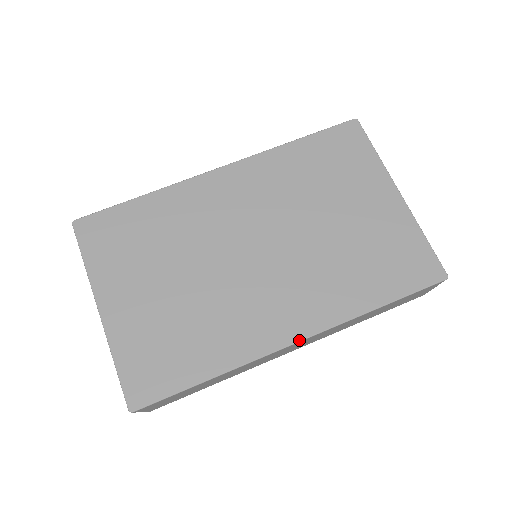
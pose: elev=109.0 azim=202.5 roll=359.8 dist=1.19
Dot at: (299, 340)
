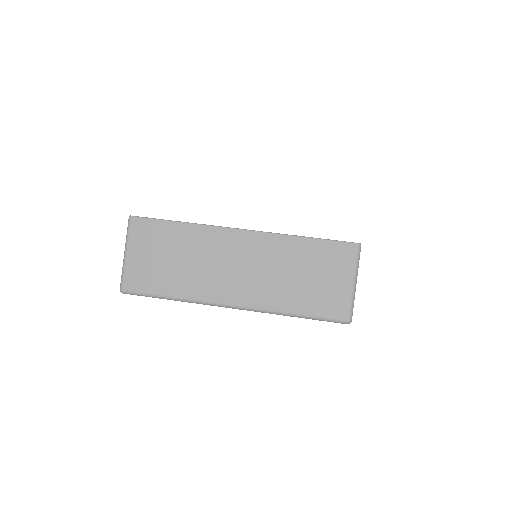
Dot at: occluded
